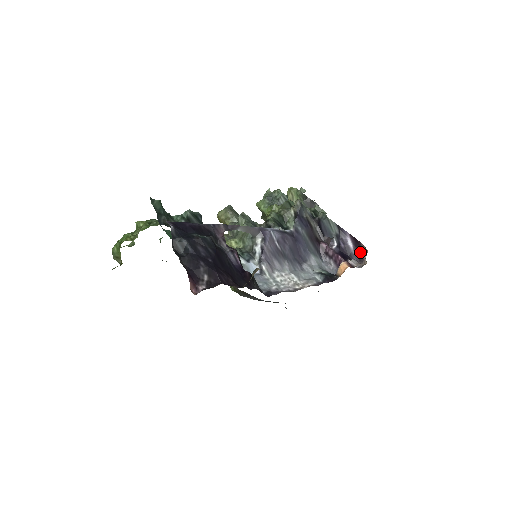
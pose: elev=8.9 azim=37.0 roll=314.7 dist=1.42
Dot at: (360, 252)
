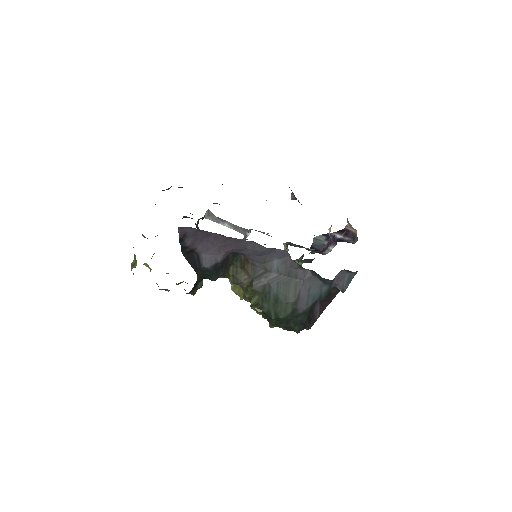
Dot at: (350, 234)
